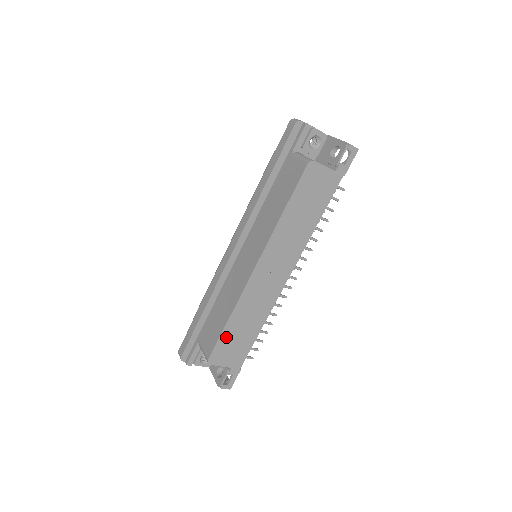
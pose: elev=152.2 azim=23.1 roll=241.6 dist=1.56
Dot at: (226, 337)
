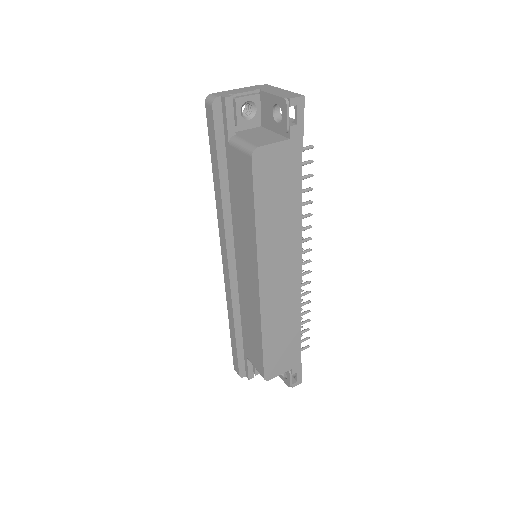
Dot at: (269, 353)
